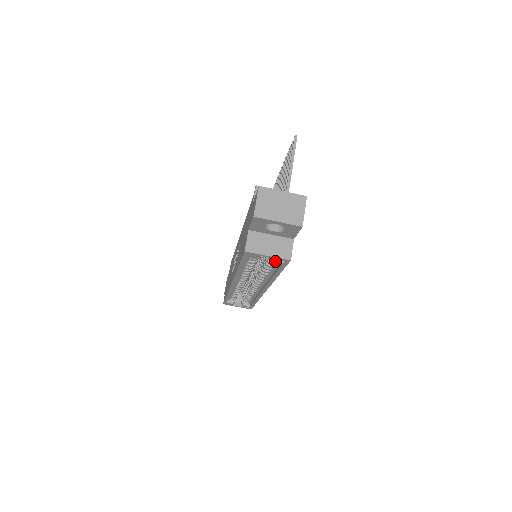
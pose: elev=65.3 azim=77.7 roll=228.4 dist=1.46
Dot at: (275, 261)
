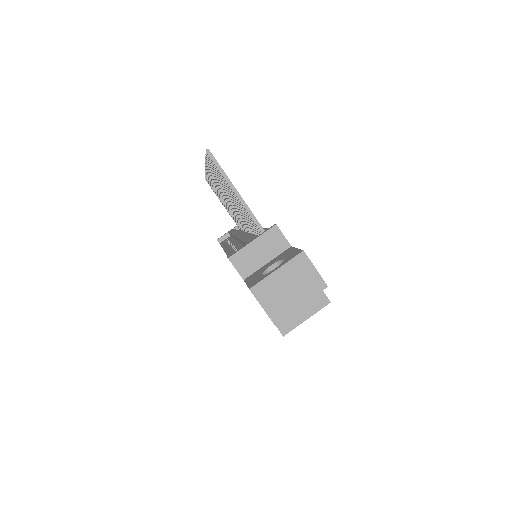
Dot at: occluded
